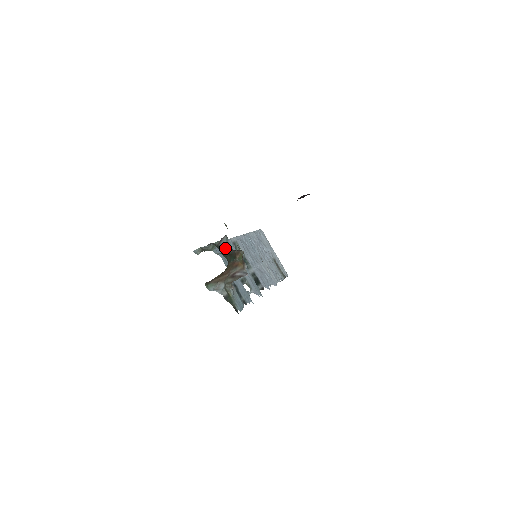
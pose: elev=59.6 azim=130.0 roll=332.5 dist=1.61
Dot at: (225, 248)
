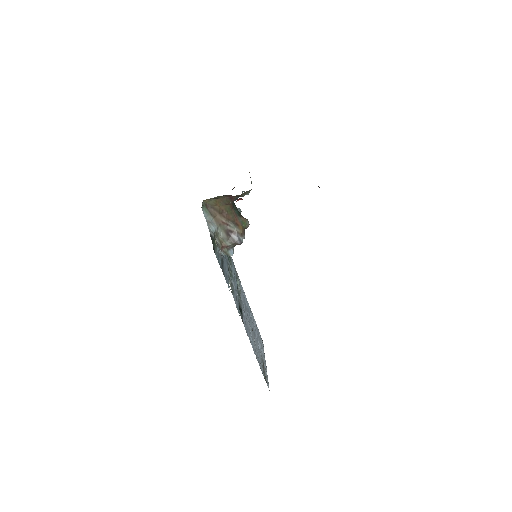
Dot at: occluded
